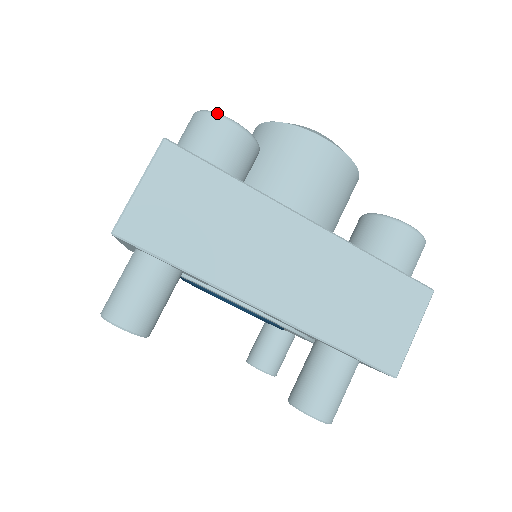
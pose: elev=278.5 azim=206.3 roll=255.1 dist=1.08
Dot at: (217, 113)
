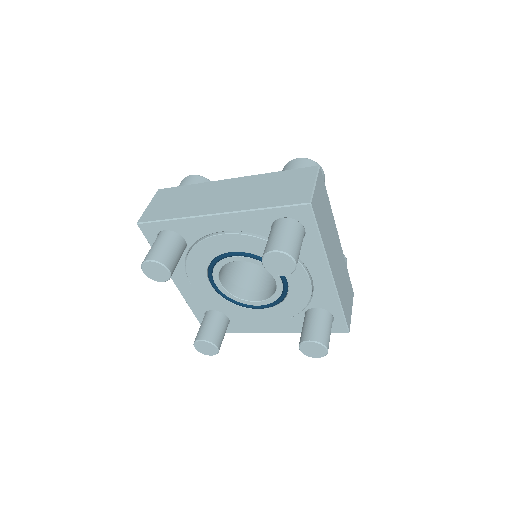
Dot at: (319, 165)
